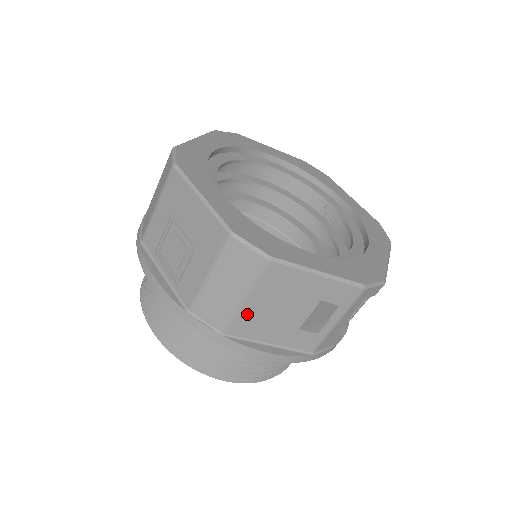
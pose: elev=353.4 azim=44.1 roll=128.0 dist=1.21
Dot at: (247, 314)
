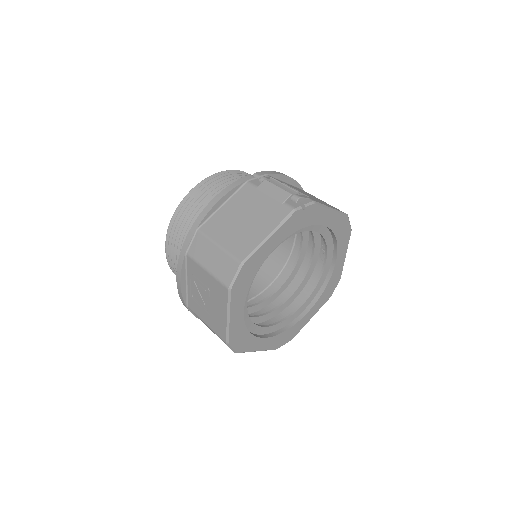
Dot at: occluded
